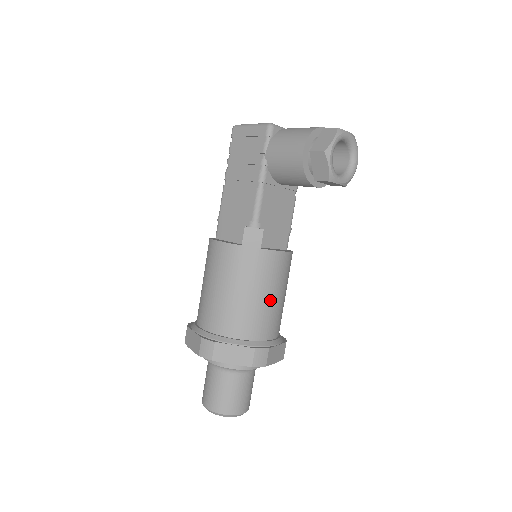
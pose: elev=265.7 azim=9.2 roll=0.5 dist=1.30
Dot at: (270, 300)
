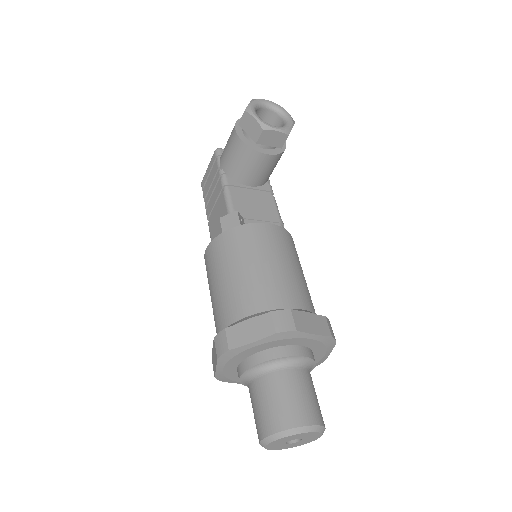
Dot at: (273, 267)
